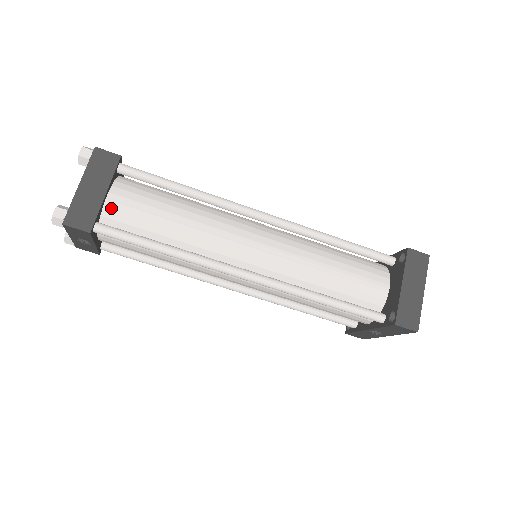
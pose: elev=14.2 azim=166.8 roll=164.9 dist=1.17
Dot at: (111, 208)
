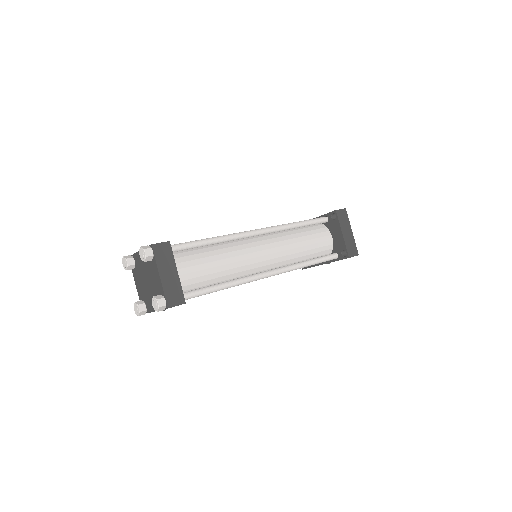
Dot at: (182, 279)
